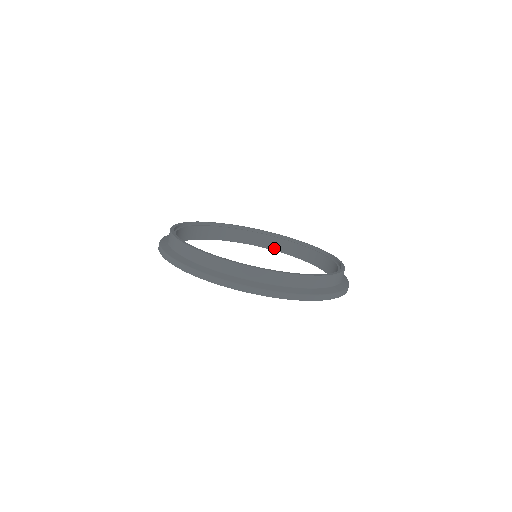
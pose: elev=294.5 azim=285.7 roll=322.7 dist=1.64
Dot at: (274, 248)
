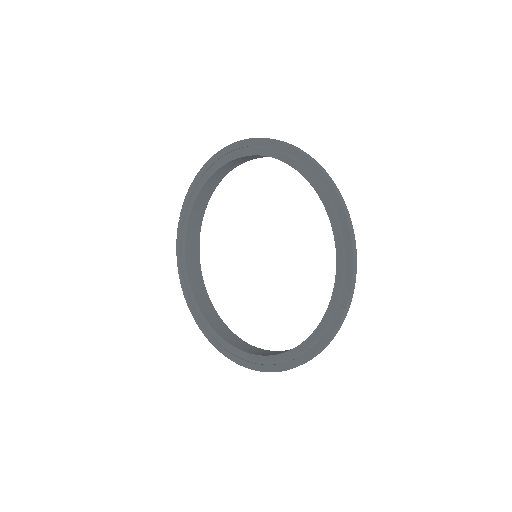
Dot at: (238, 347)
